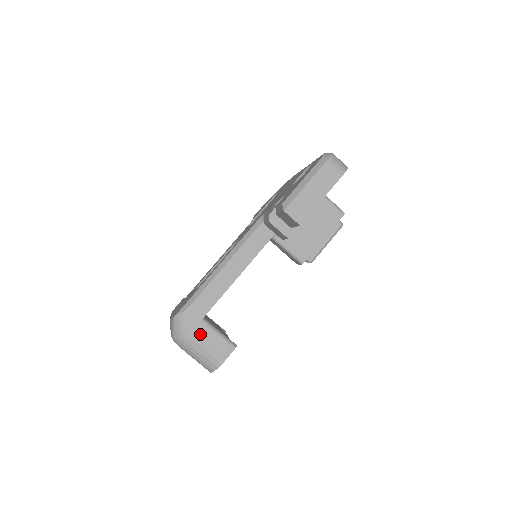
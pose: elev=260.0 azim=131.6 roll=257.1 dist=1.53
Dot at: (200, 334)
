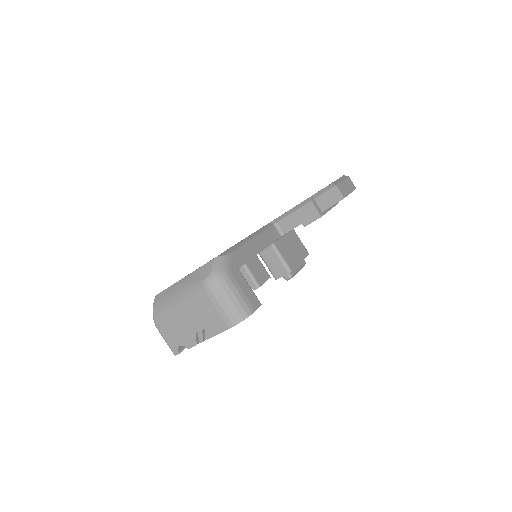
Dot at: (238, 279)
